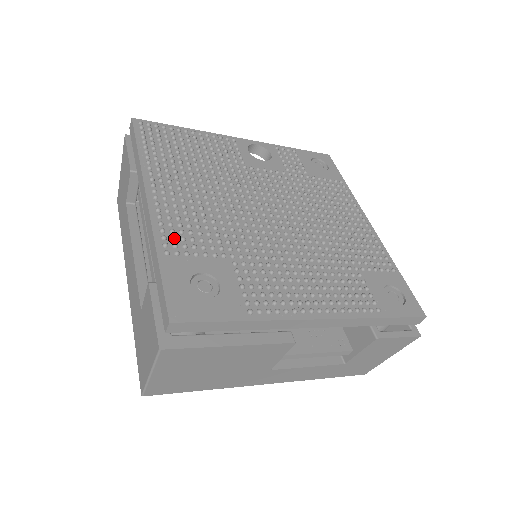
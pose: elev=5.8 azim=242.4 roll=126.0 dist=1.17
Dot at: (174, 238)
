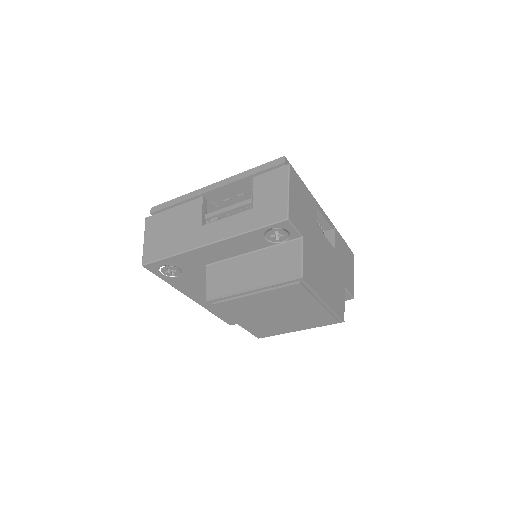
Dot at: occluded
